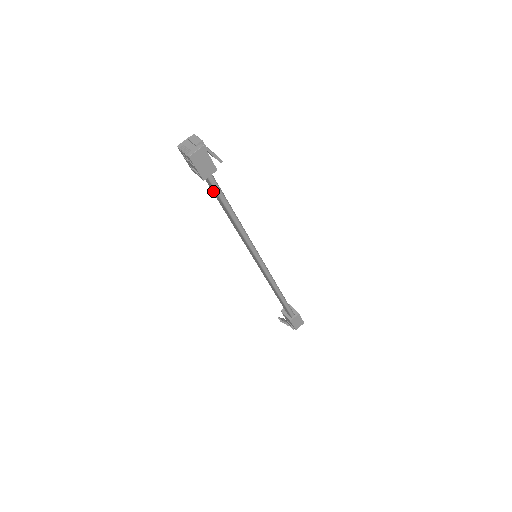
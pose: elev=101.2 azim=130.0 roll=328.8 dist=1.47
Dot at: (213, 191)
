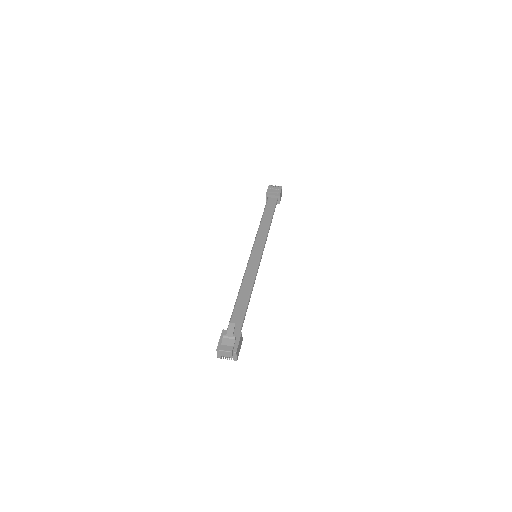
Dot at: occluded
